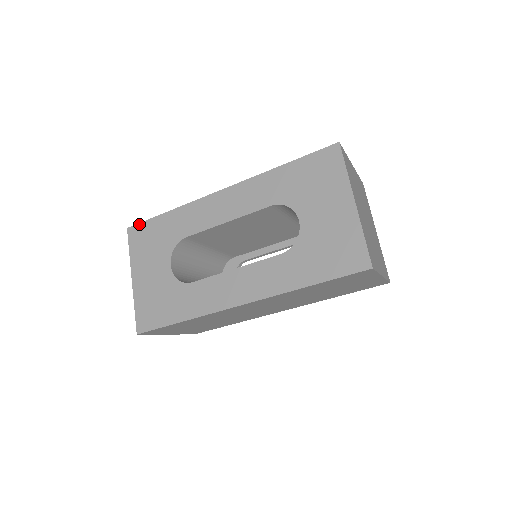
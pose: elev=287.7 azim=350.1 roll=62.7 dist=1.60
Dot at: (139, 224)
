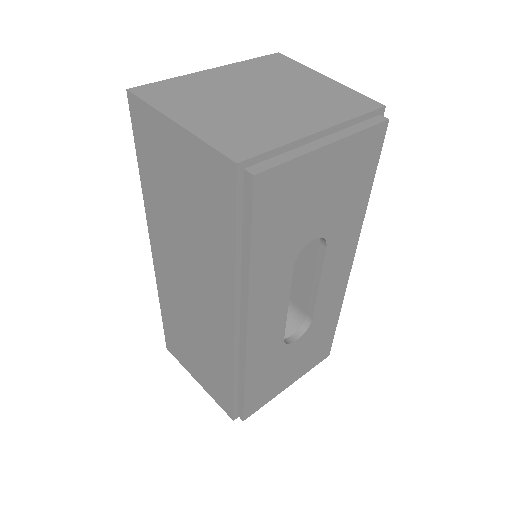
Dot at: occluded
